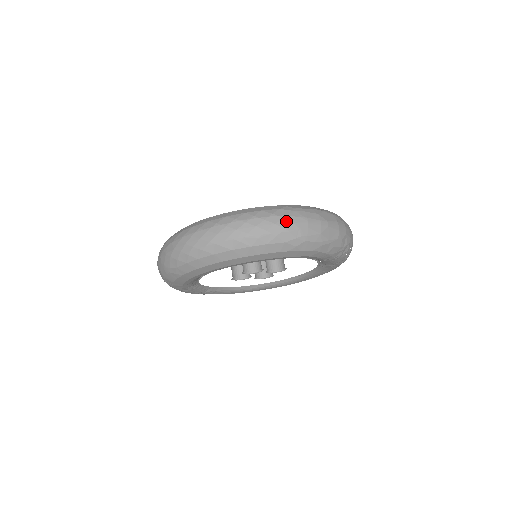
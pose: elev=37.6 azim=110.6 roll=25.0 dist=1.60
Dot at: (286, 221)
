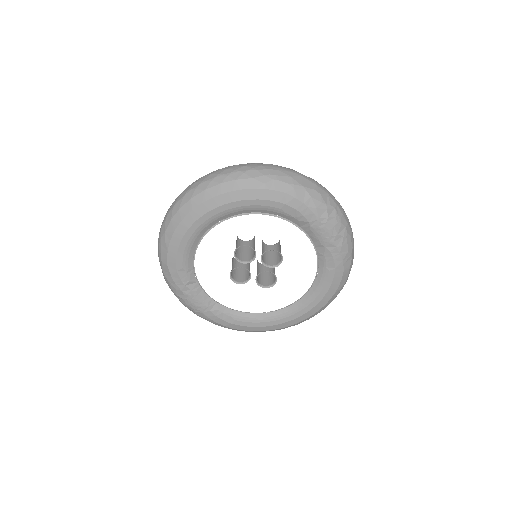
Dot at: (255, 165)
